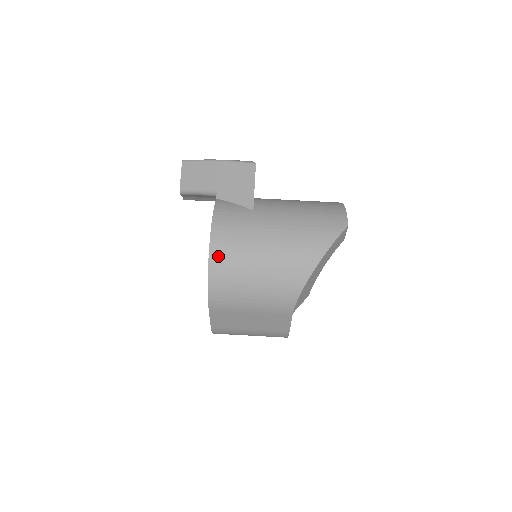
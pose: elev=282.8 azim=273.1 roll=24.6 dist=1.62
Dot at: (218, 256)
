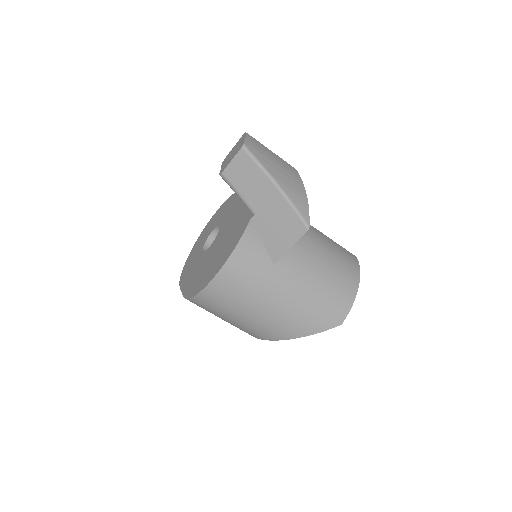
Dot at: (214, 291)
